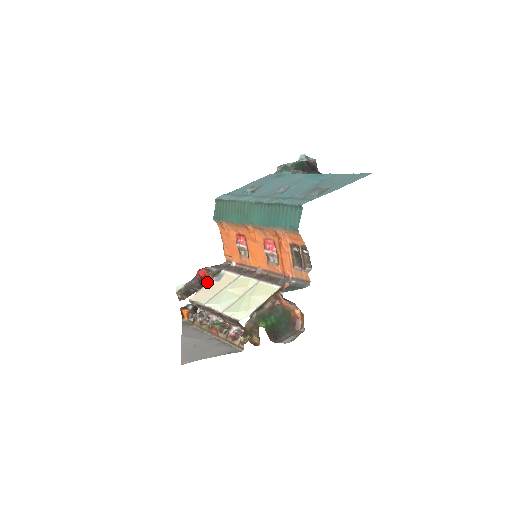
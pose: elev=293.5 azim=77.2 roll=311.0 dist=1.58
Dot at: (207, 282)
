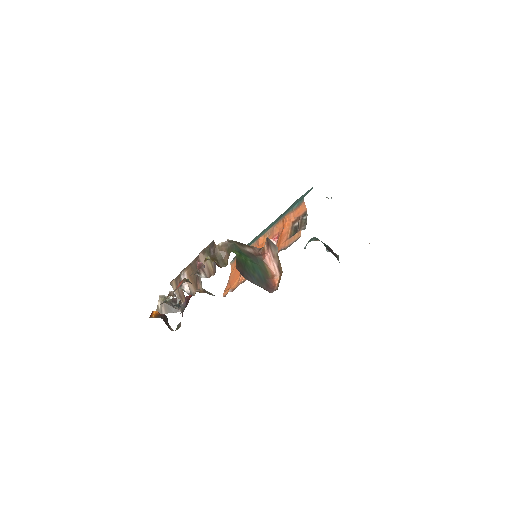
Dot at: occluded
